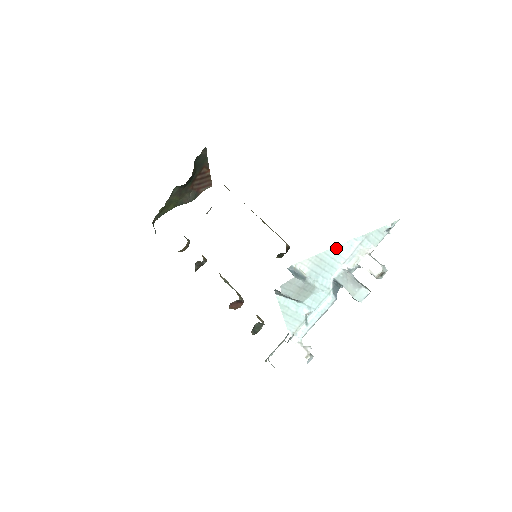
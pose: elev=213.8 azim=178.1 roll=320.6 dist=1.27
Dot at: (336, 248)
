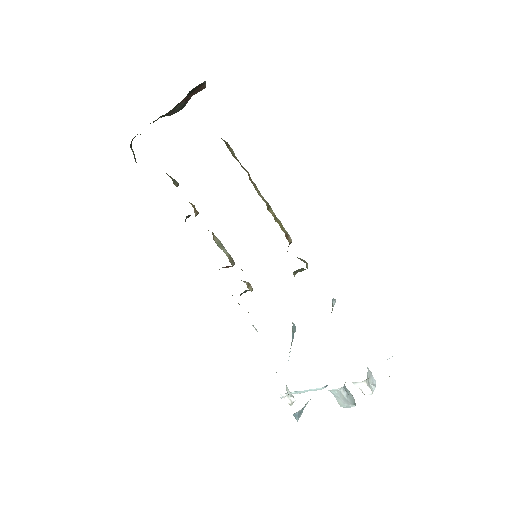
Dot at: occluded
